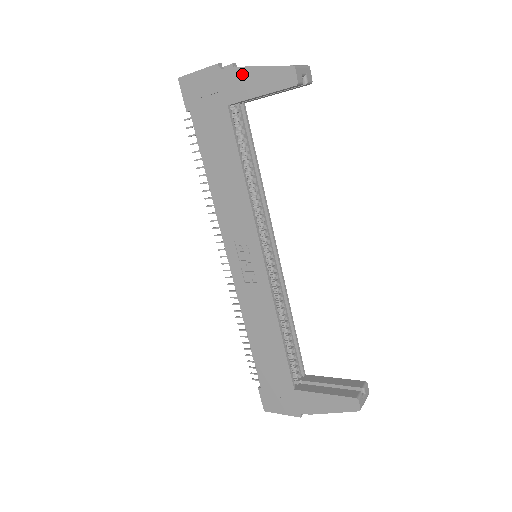
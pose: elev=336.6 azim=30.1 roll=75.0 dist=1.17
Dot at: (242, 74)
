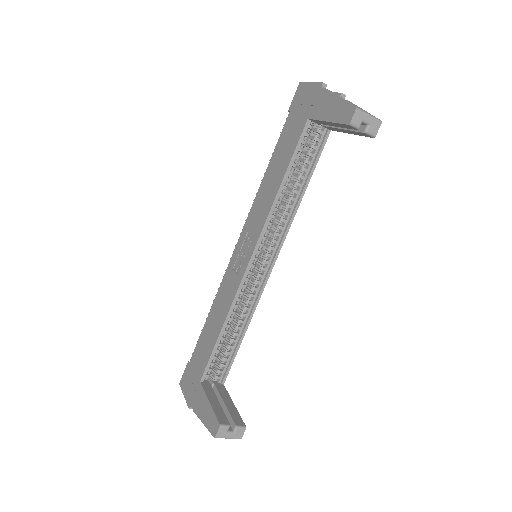
Dot at: (328, 98)
